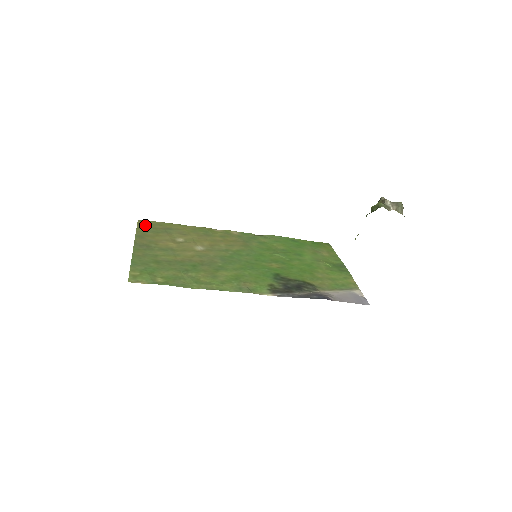
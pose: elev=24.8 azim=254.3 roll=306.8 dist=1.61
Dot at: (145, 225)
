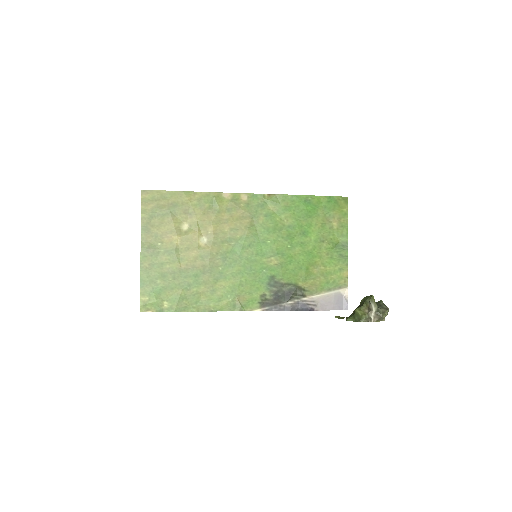
Dot at: (149, 203)
